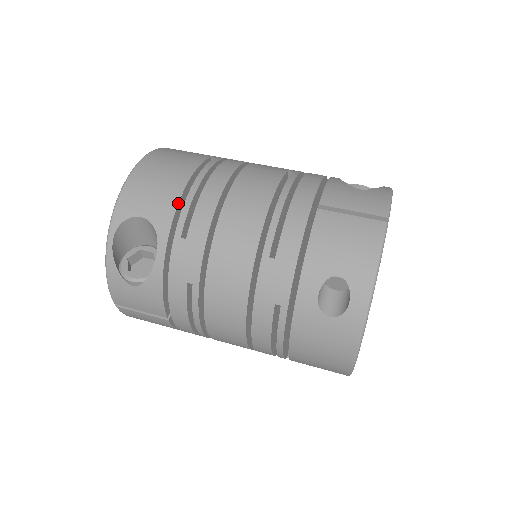
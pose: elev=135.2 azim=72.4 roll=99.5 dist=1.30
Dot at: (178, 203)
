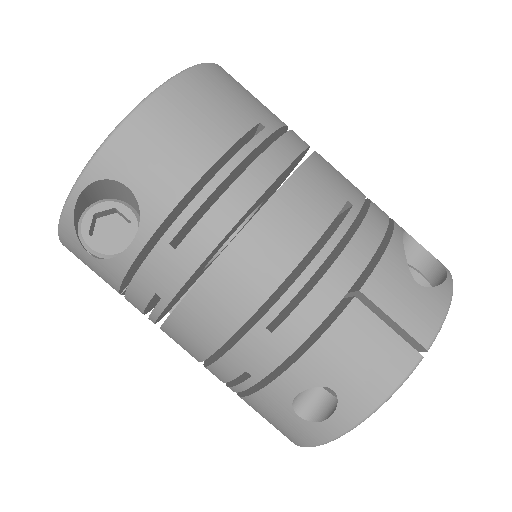
Dot at: (185, 195)
